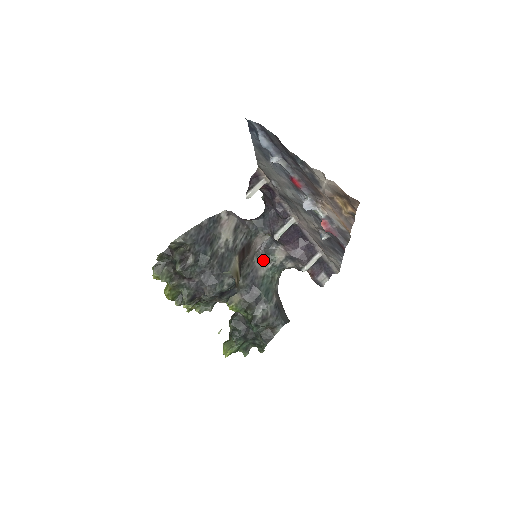
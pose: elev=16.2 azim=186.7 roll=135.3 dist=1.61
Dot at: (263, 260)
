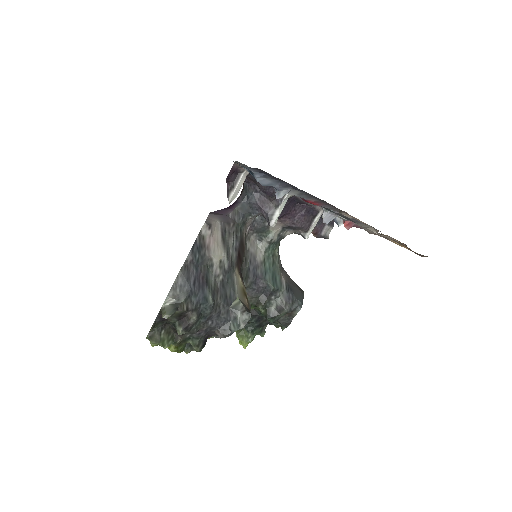
Dot at: (256, 240)
